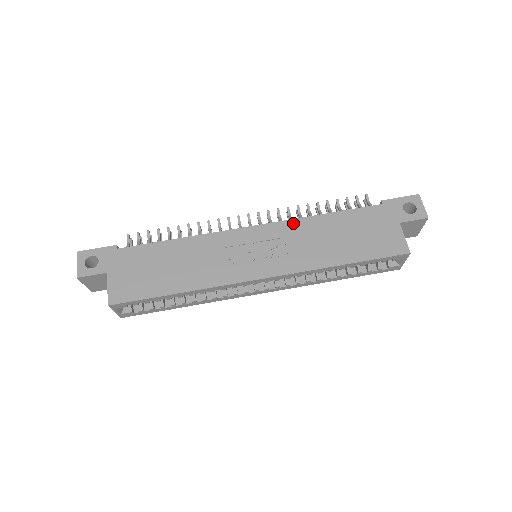
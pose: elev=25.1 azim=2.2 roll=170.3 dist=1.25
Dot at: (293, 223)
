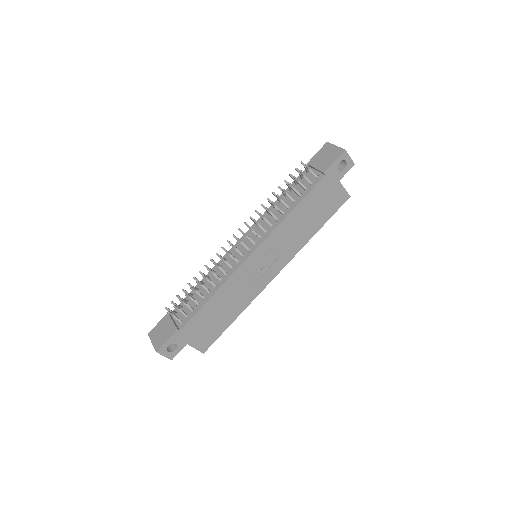
Dot at: (277, 231)
